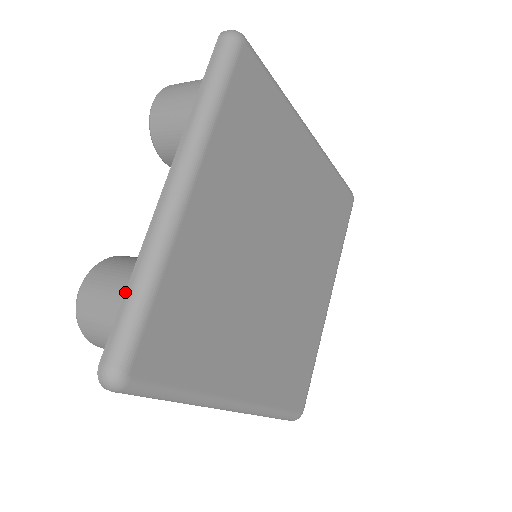
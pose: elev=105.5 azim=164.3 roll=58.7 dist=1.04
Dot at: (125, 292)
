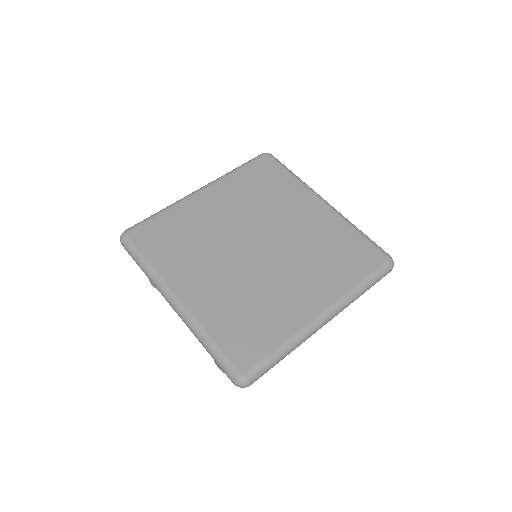
Dot at: occluded
